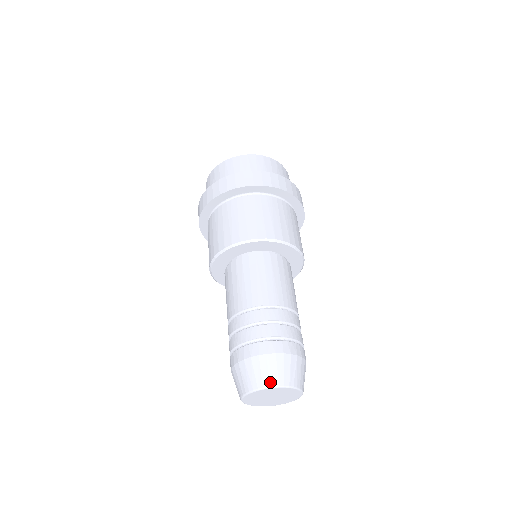
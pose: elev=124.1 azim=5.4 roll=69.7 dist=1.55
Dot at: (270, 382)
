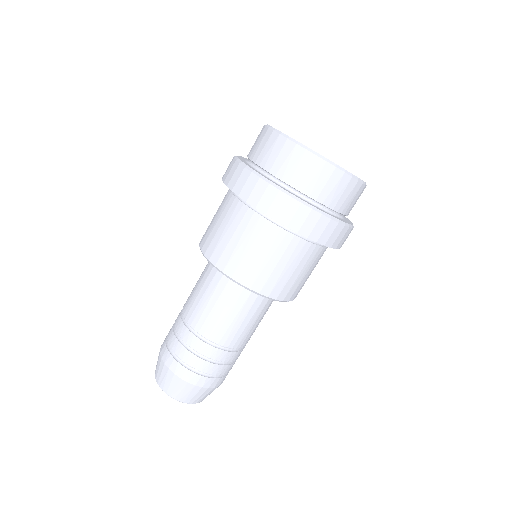
Dot at: (199, 401)
